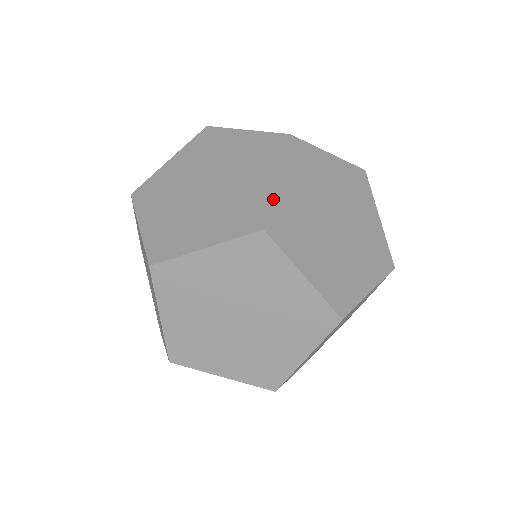
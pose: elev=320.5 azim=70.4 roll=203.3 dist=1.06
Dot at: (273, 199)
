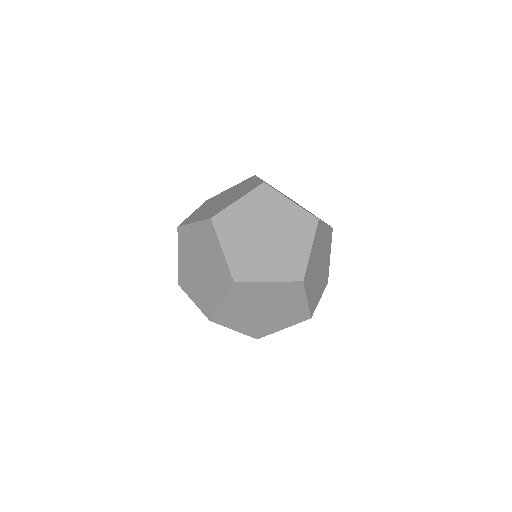
Dot at: (227, 208)
